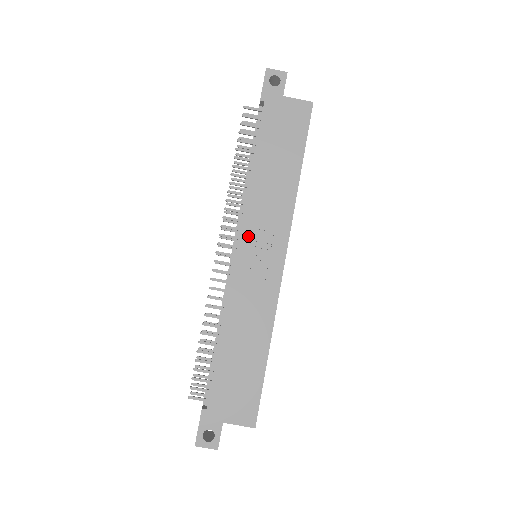
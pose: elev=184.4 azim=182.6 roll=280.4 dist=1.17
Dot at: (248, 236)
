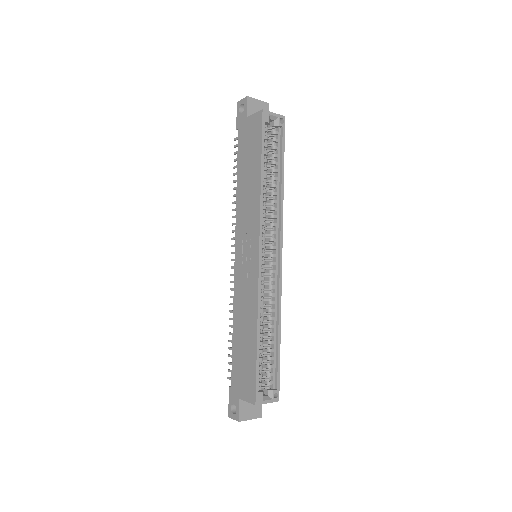
Dot at: (239, 242)
